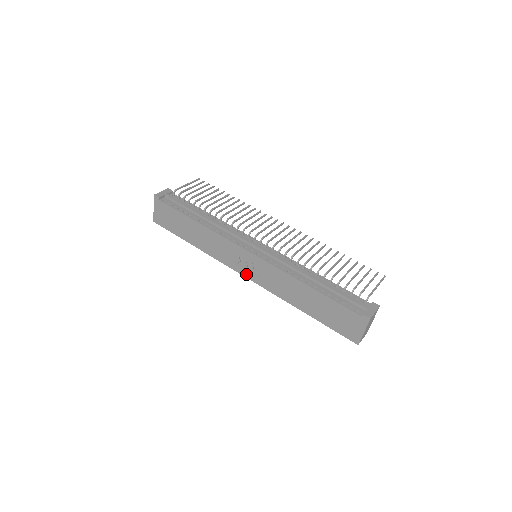
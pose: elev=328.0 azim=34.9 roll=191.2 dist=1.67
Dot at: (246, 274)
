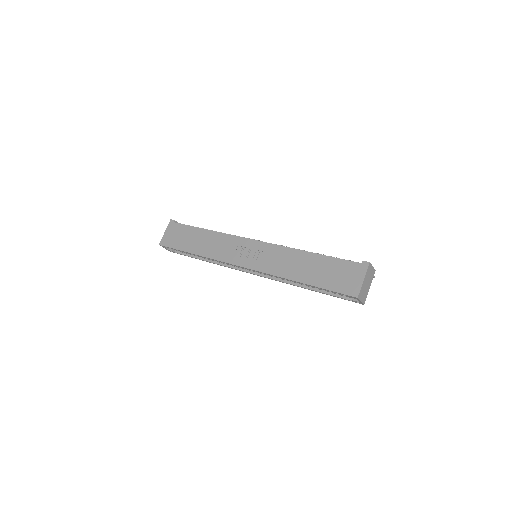
Dot at: (245, 264)
